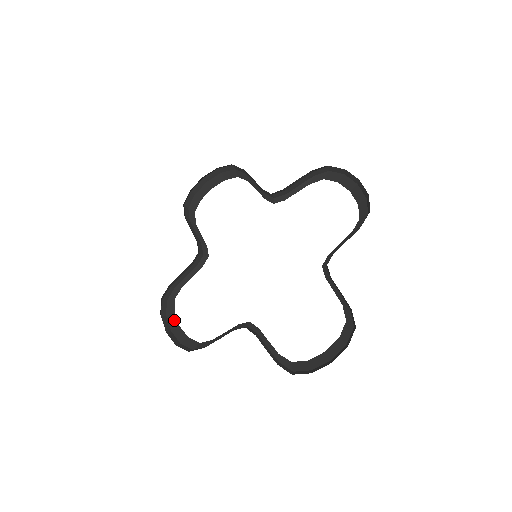
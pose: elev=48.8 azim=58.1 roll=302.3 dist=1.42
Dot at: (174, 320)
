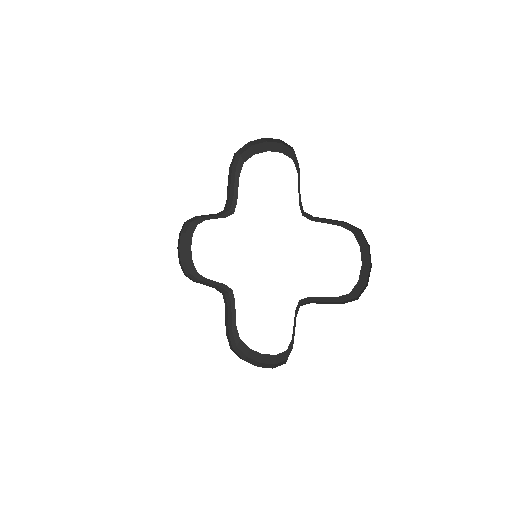
Dot at: (189, 241)
